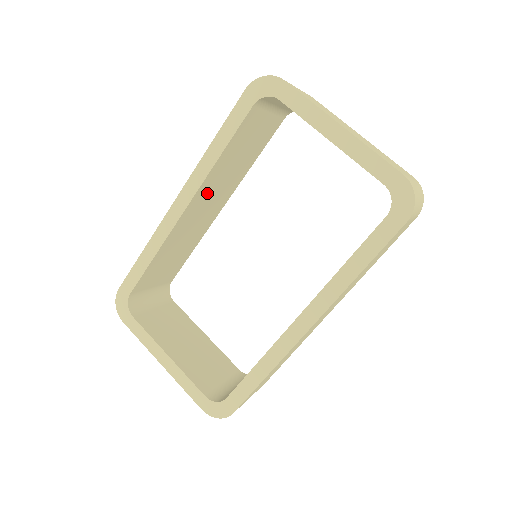
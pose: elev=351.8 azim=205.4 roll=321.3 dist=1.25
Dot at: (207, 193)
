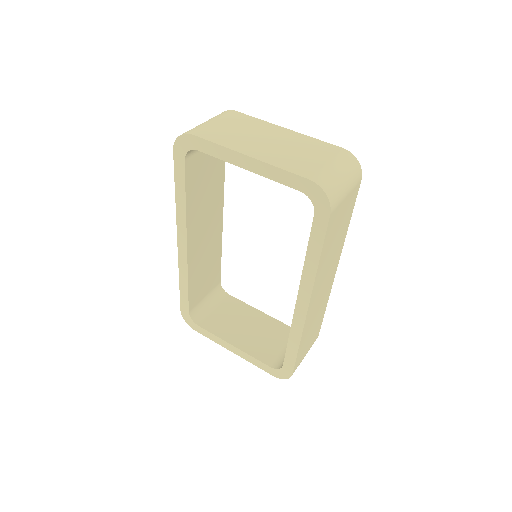
Dot at: (197, 225)
